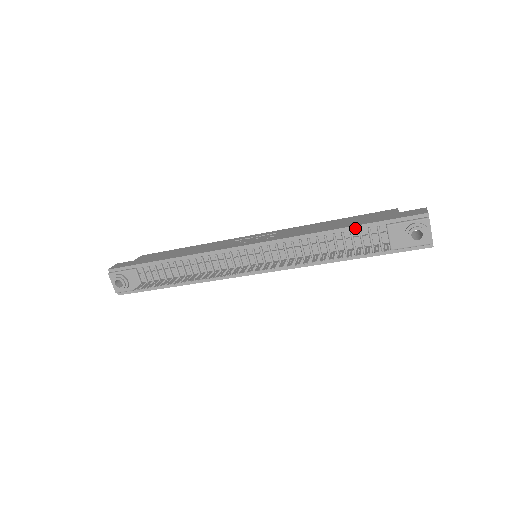
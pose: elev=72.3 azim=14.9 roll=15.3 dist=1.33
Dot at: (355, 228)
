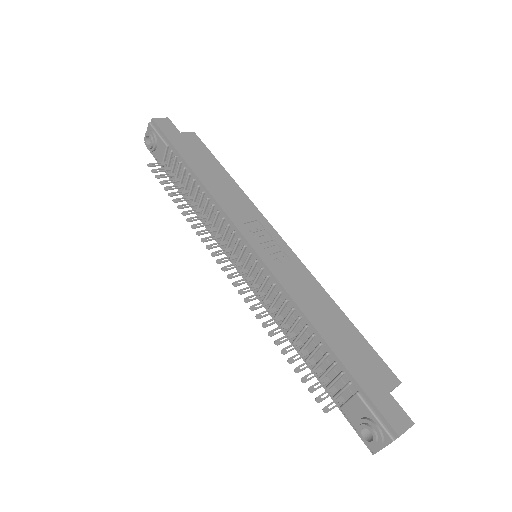
Dot at: (334, 356)
